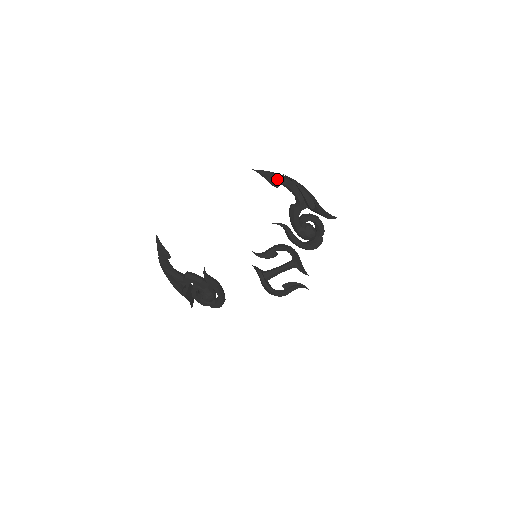
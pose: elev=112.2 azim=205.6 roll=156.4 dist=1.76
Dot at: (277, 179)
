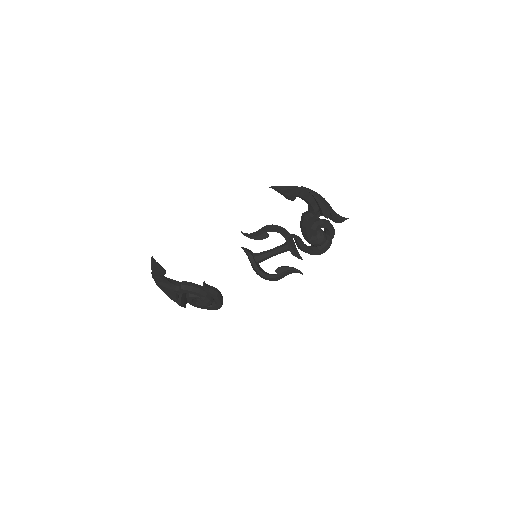
Dot at: (294, 193)
